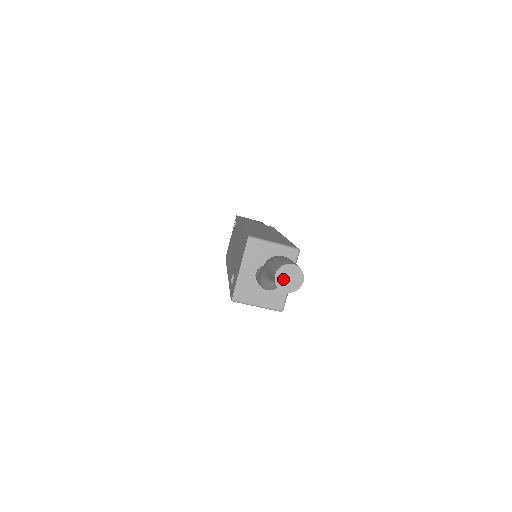
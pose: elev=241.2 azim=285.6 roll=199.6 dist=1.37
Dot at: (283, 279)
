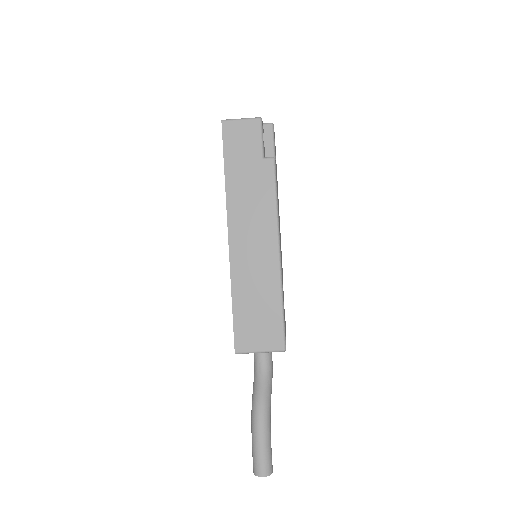
Dot at: occluded
